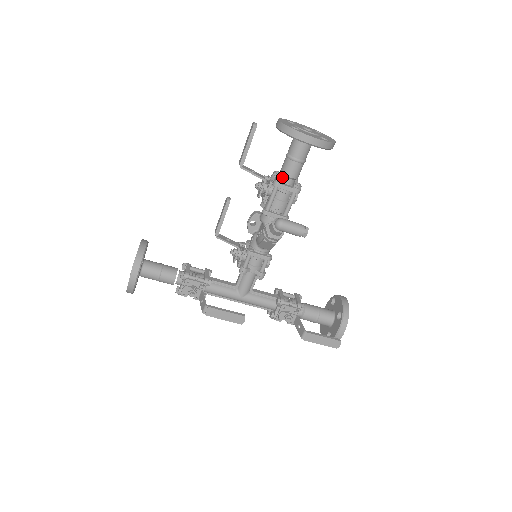
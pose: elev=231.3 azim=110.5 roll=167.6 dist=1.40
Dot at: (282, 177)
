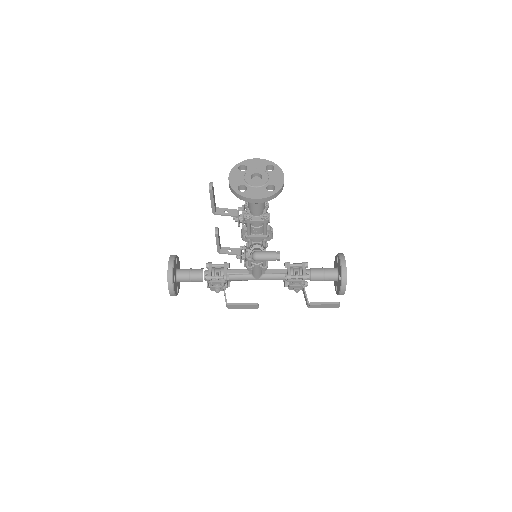
Dot at: (251, 211)
